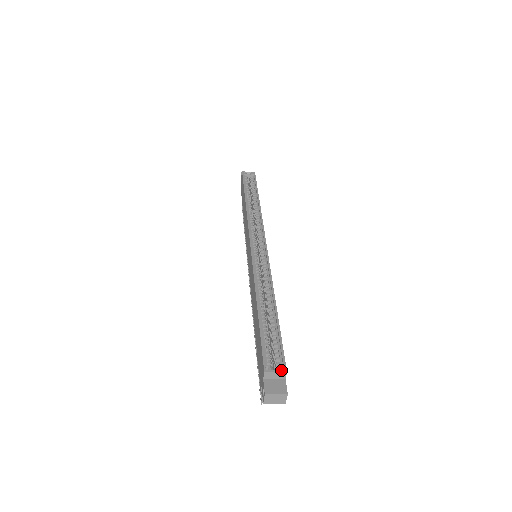
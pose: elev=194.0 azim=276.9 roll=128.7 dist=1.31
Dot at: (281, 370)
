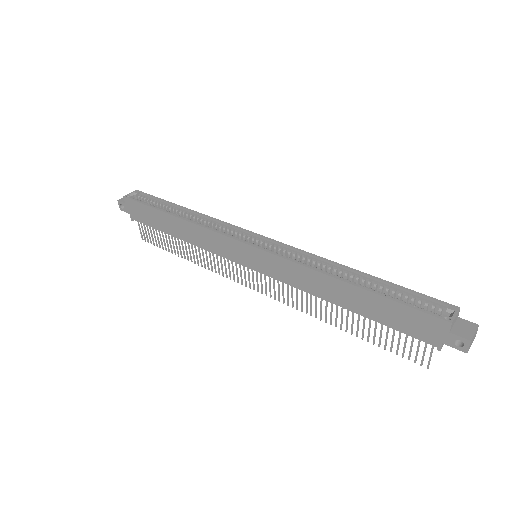
Dot at: (456, 310)
